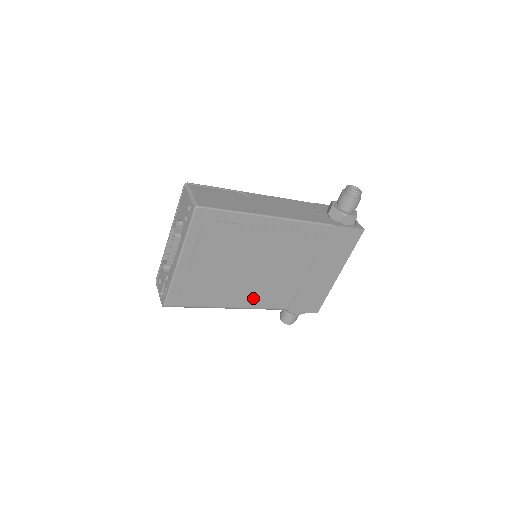
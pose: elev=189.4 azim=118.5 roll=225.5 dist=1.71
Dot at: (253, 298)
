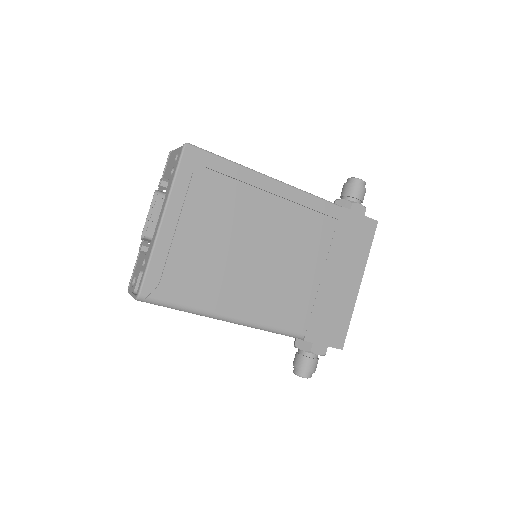
Dot at: (257, 305)
